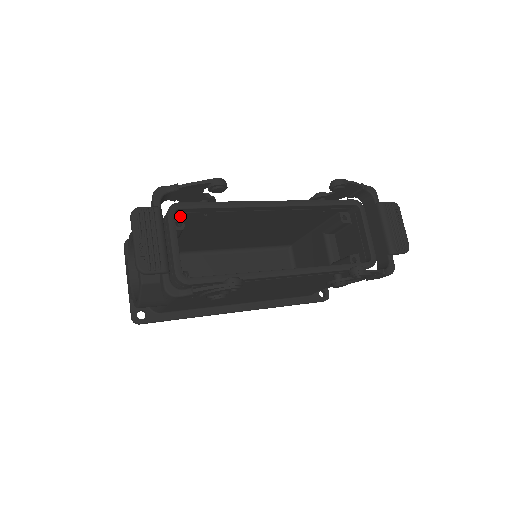
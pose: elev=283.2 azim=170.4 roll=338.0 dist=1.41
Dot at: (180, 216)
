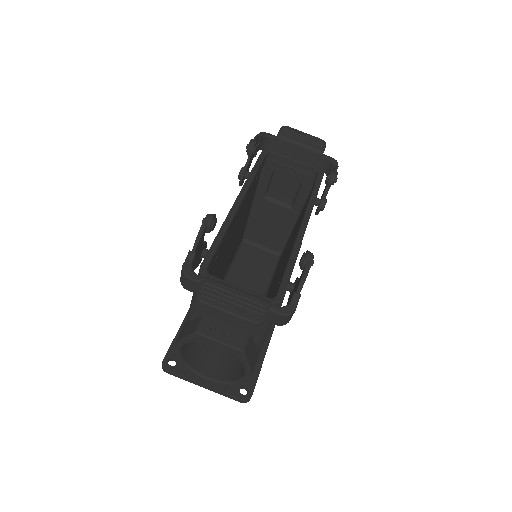
Dot at: occluded
